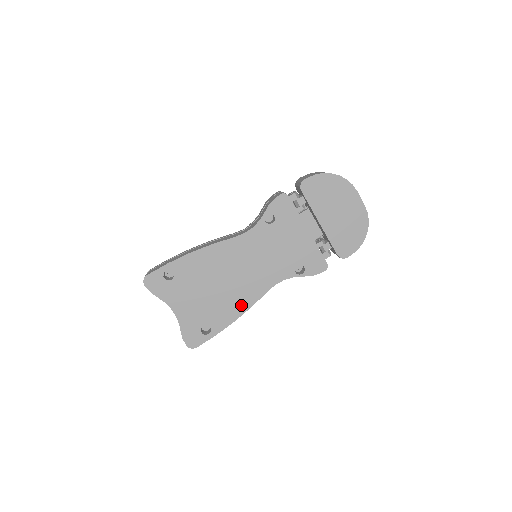
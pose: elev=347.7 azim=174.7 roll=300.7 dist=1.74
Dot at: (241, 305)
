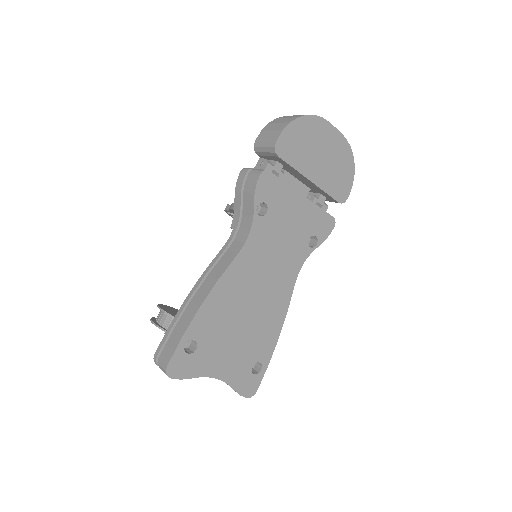
Dot at: (277, 318)
